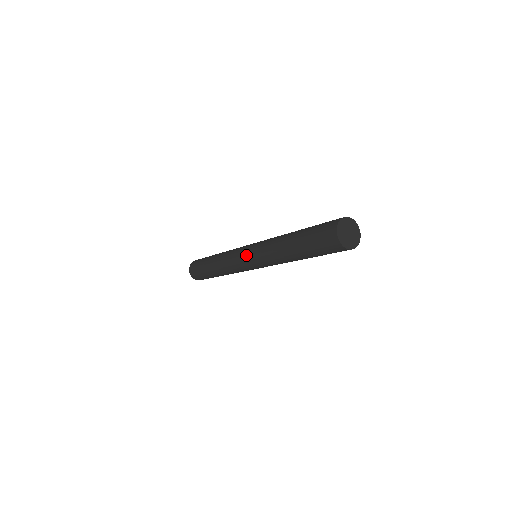
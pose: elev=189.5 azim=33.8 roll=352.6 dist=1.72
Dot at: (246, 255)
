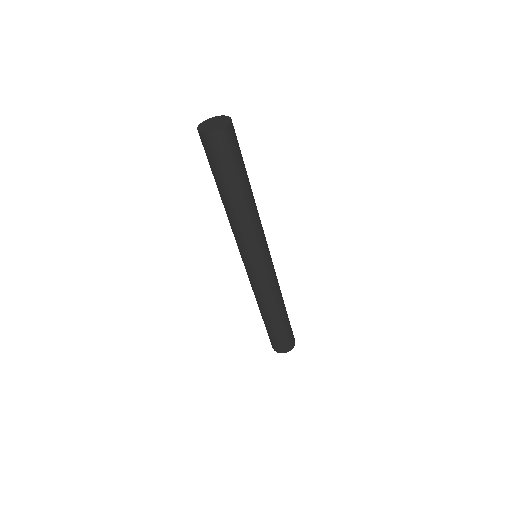
Dot at: (244, 262)
